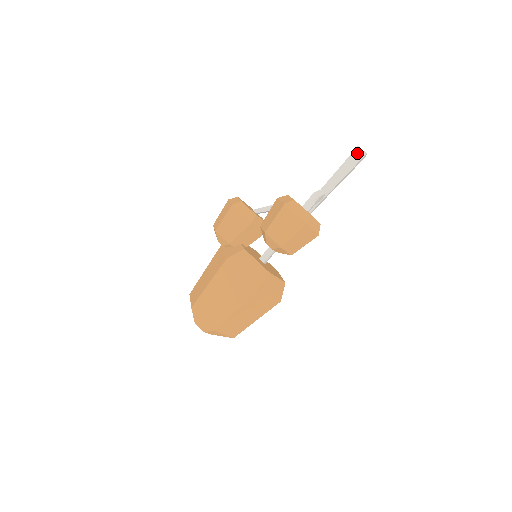
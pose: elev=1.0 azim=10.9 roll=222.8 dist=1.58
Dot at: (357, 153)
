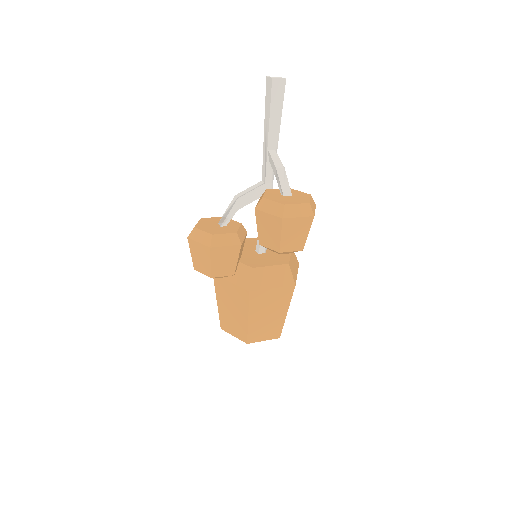
Dot at: (276, 86)
